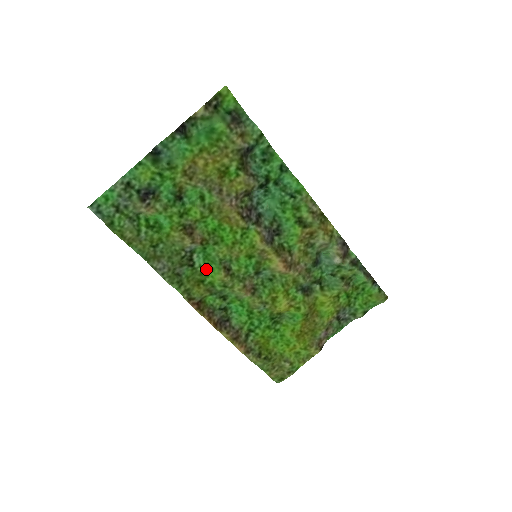
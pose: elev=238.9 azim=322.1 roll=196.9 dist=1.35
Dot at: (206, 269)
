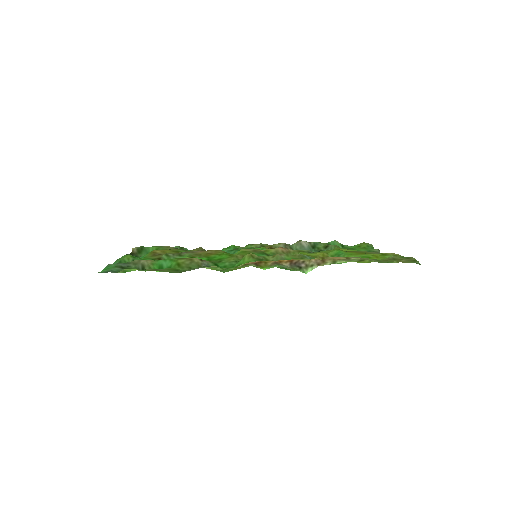
Dot at: occluded
